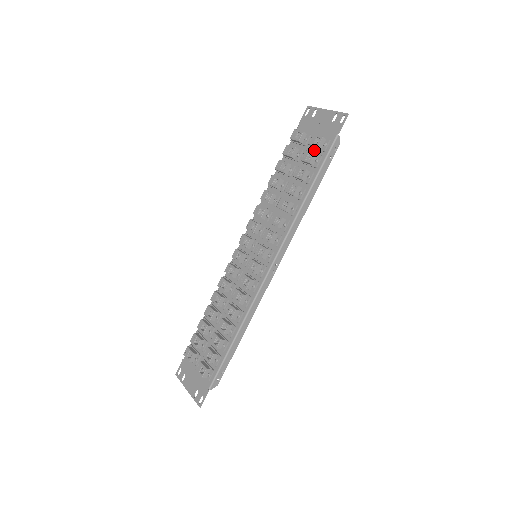
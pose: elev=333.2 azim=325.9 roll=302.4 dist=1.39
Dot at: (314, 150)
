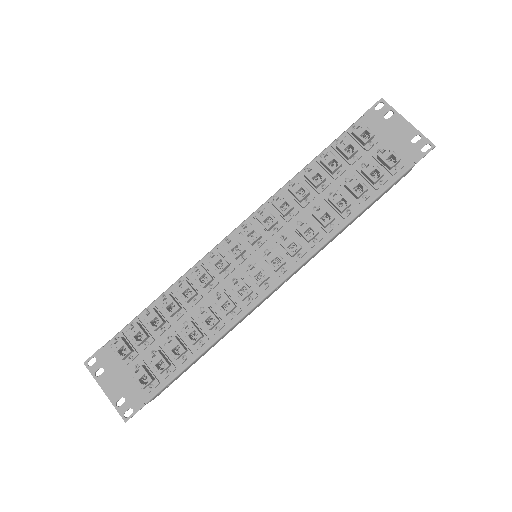
Dot at: (378, 164)
